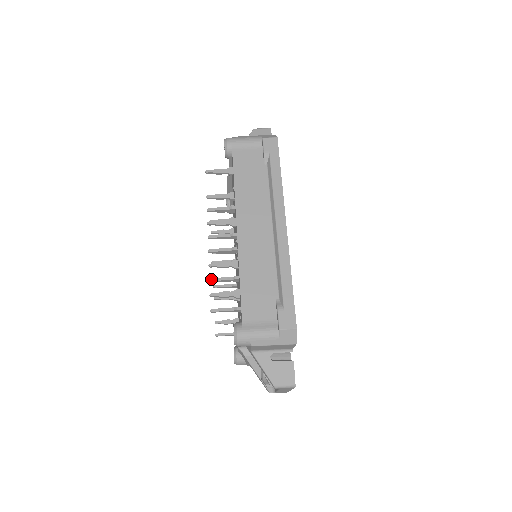
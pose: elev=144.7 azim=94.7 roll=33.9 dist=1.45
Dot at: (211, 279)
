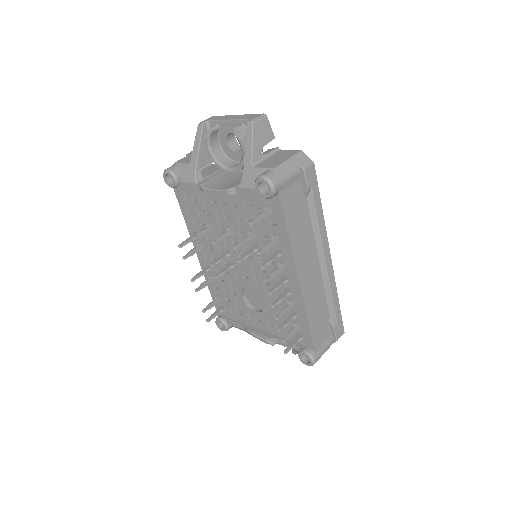
Dot at: (281, 329)
